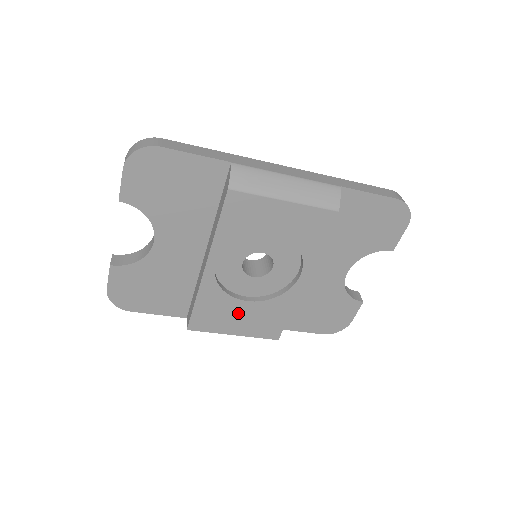
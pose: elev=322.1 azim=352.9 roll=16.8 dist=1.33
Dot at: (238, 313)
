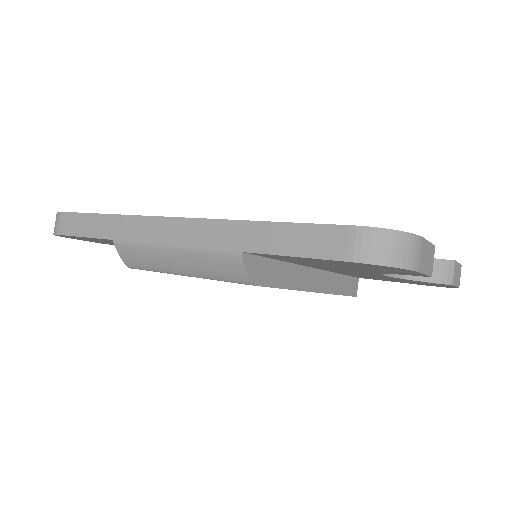
Dot at: occluded
